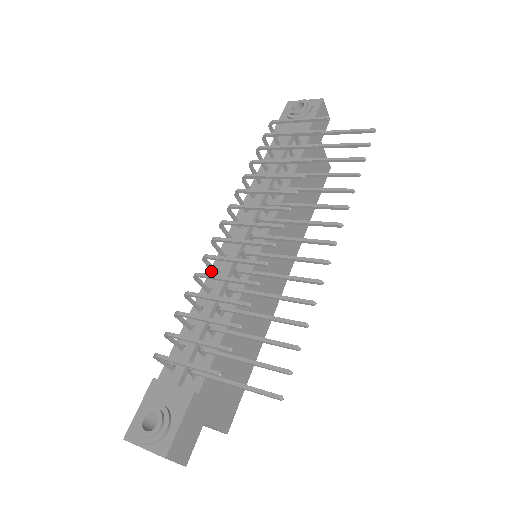
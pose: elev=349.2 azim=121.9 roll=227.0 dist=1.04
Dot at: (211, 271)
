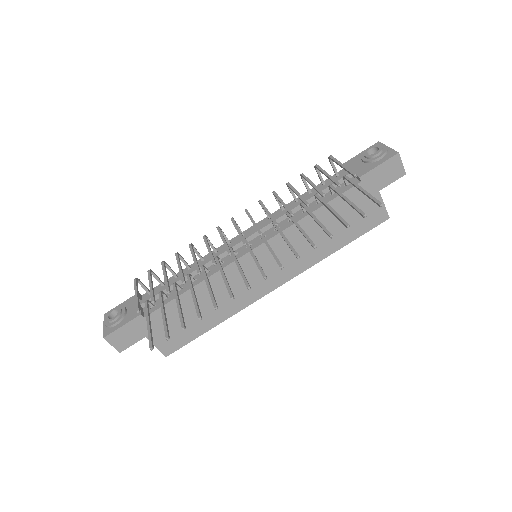
Dot at: (217, 248)
